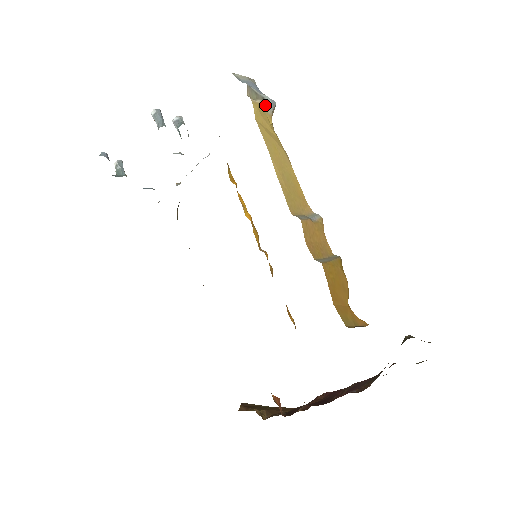
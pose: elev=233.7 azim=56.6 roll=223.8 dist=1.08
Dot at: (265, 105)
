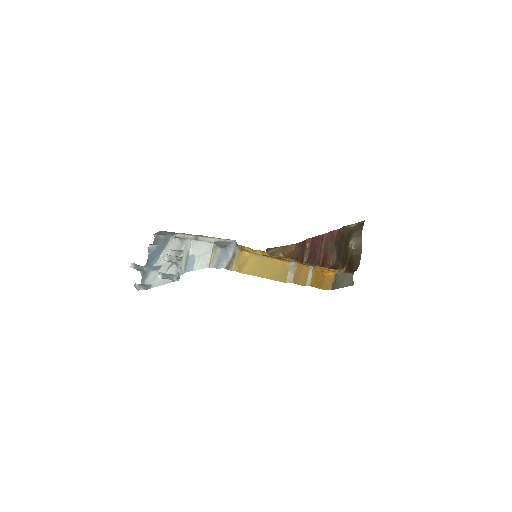
Dot at: (235, 255)
